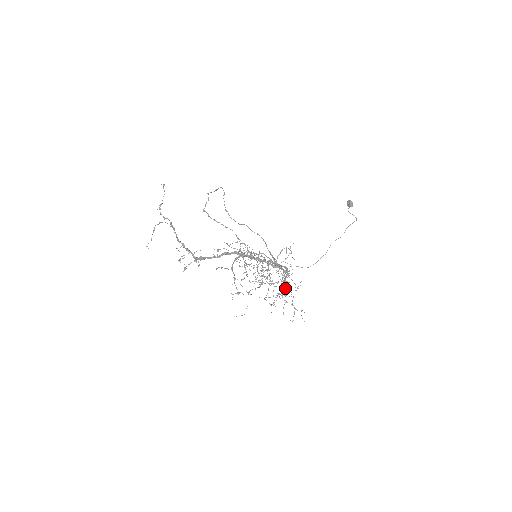
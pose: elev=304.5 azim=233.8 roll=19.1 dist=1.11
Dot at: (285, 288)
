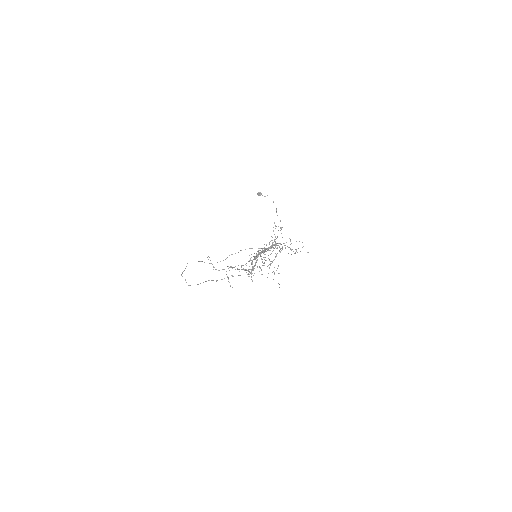
Dot at: (288, 247)
